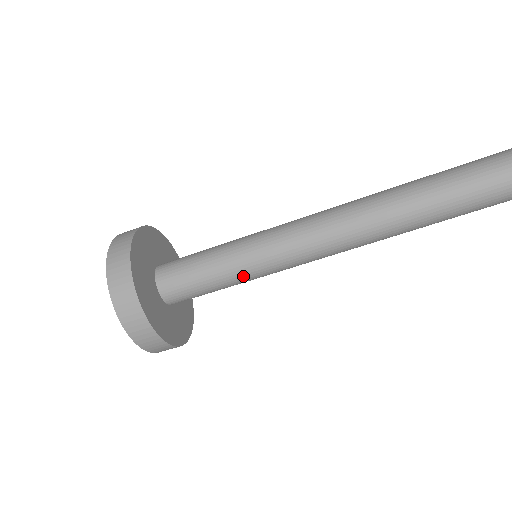
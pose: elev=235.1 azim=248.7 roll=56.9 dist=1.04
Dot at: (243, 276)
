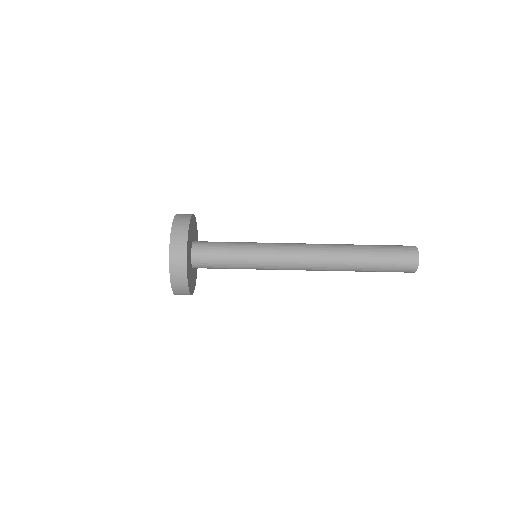
Dot at: occluded
